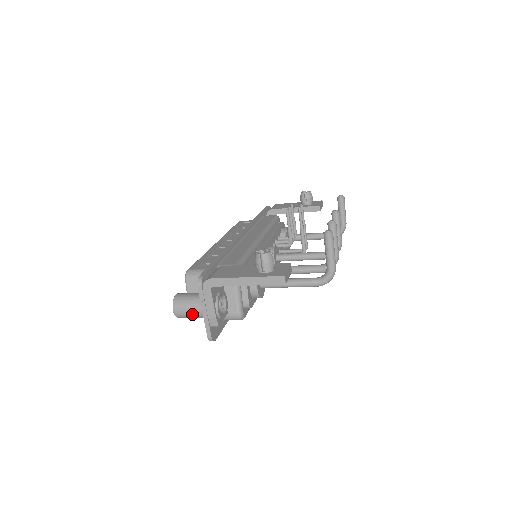
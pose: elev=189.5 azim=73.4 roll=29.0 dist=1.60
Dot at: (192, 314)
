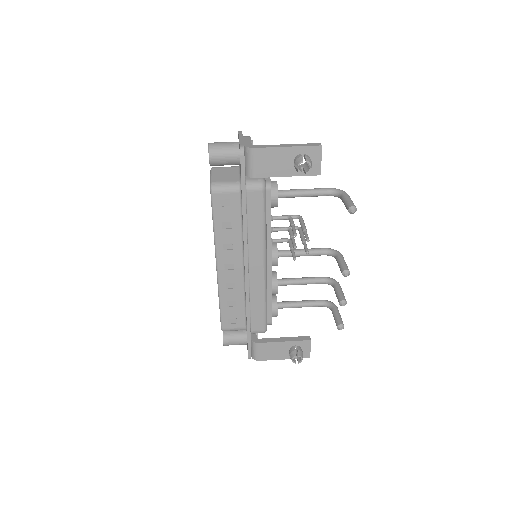
Dot at: occluded
